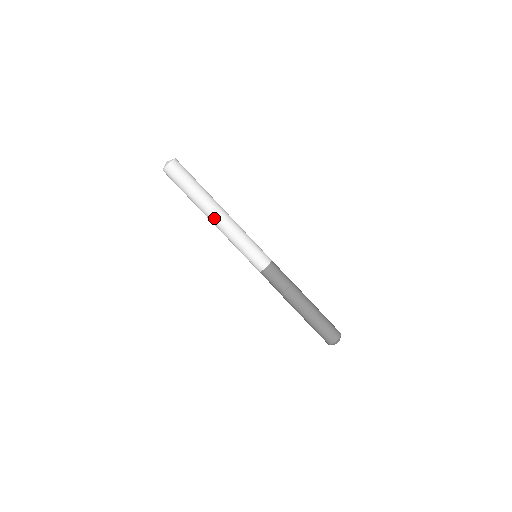
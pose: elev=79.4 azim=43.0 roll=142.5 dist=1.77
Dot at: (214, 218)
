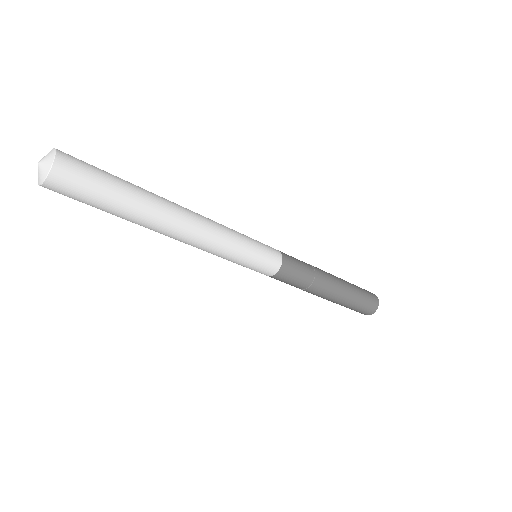
Dot at: occluded
